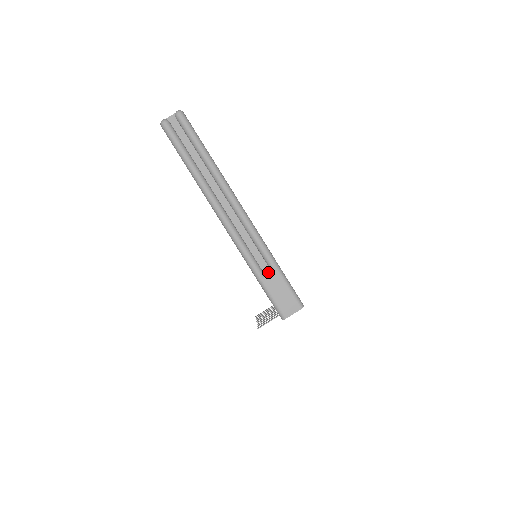
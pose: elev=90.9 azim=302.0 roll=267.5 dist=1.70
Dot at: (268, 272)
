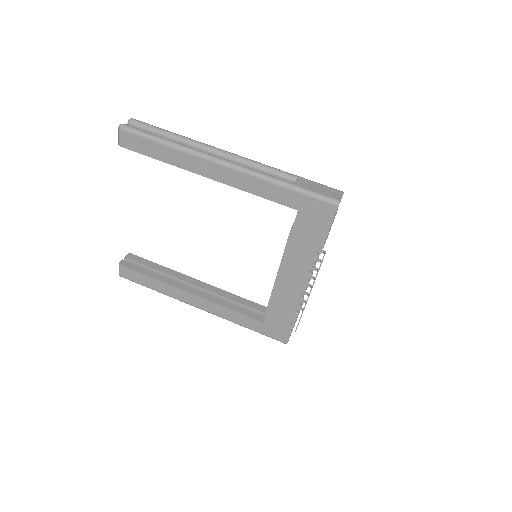
Dot at: occluded
